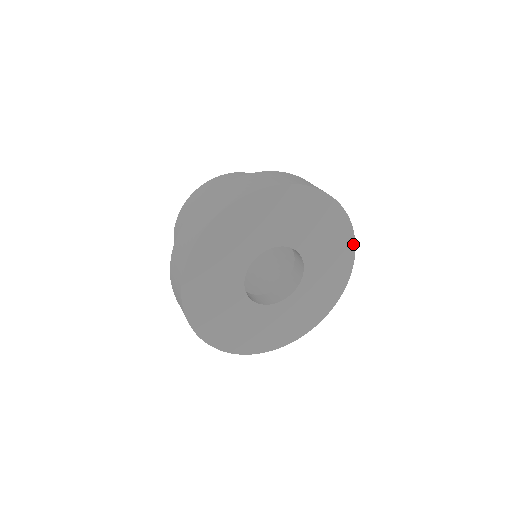
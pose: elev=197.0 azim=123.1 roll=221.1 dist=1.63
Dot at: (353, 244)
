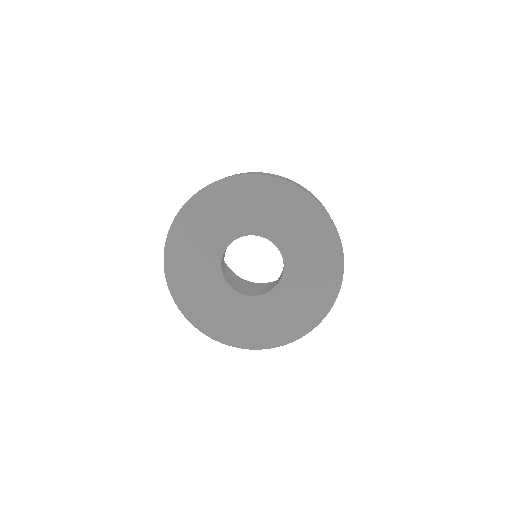
Dot at: (326, 216)
